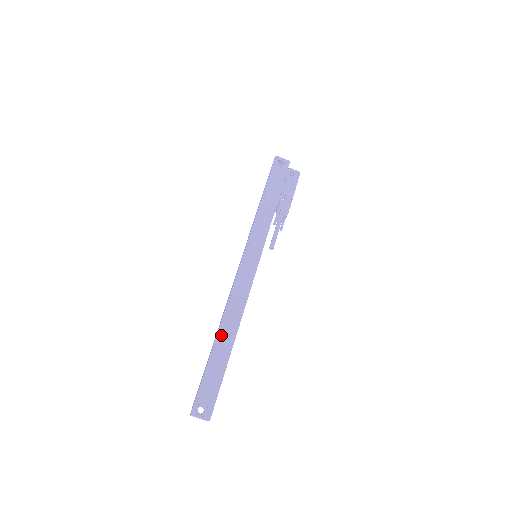
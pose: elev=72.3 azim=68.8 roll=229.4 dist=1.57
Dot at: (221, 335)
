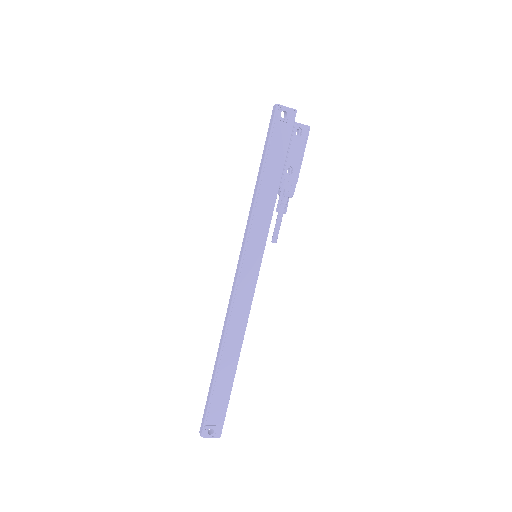
Dot at: (224, 358)
